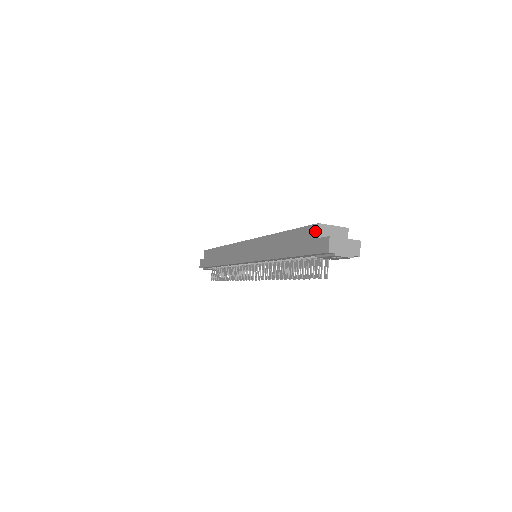
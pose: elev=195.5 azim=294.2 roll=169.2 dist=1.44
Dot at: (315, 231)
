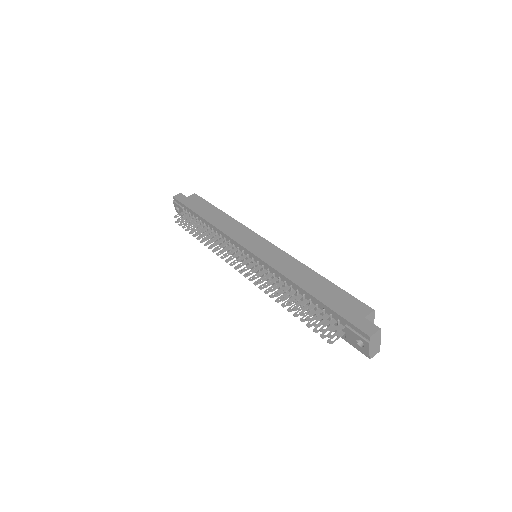
Dot at: (366, 311)
